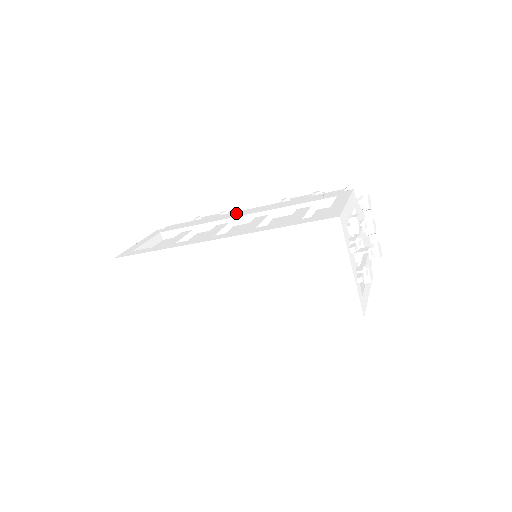
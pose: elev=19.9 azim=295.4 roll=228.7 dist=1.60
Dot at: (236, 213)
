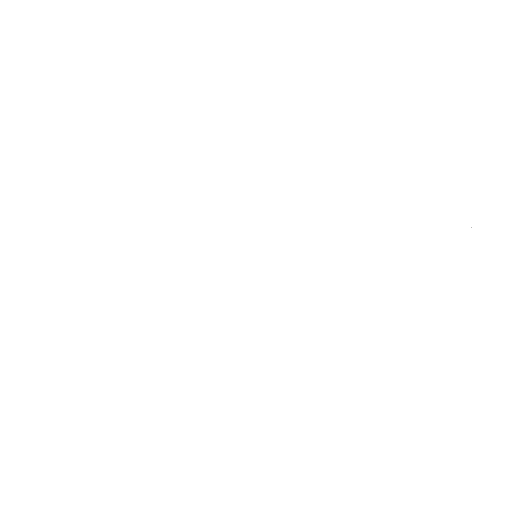
Dot at: occluded
